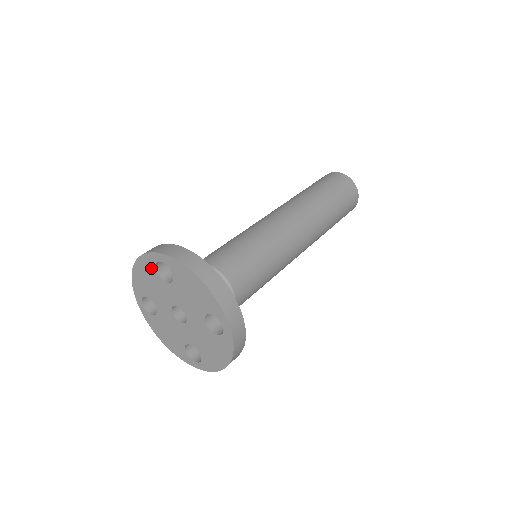
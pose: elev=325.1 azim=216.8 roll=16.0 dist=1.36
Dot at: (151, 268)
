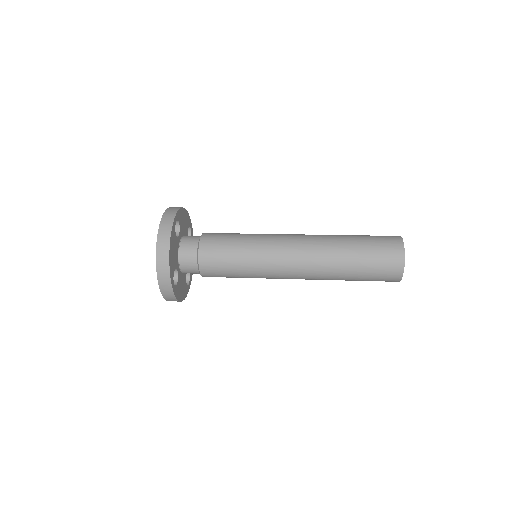
Dot at: occluded
